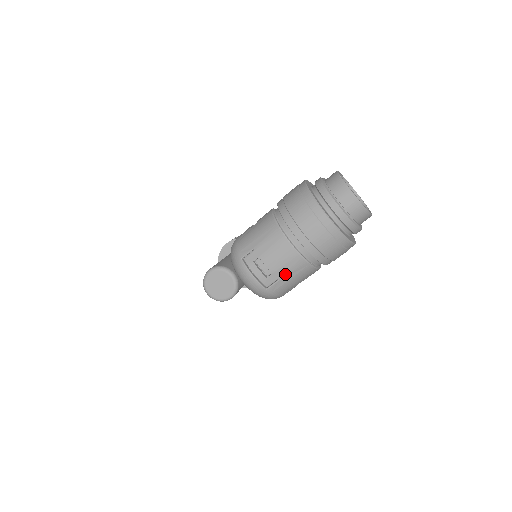
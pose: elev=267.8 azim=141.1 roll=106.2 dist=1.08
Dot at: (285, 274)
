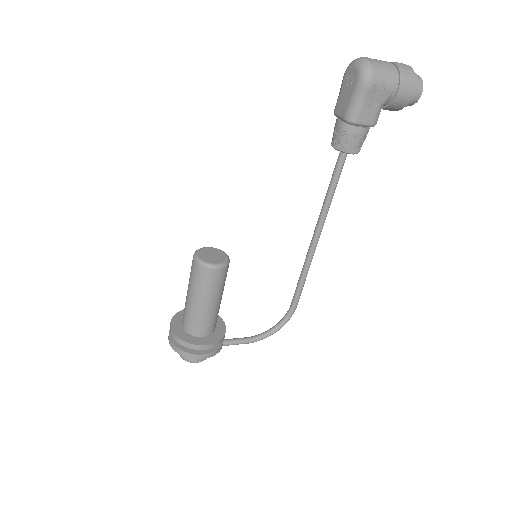
Dot at: (383, 65)
